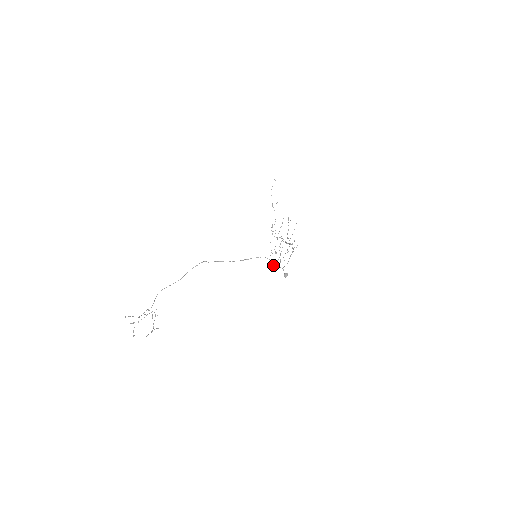
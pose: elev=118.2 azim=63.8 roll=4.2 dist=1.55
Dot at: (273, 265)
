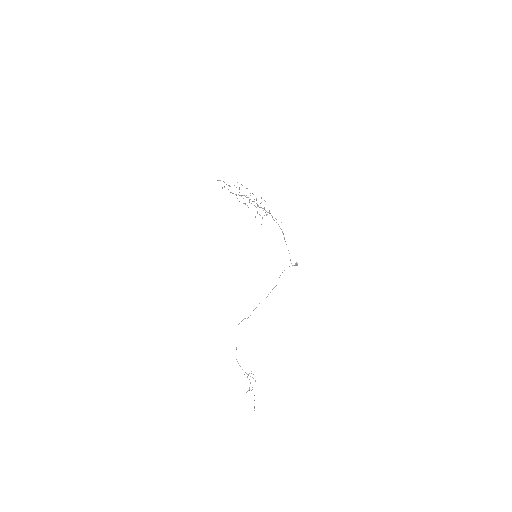
Dot at: (255, 217)
